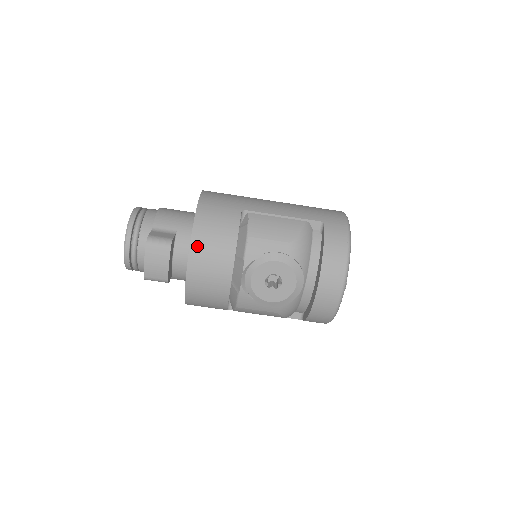
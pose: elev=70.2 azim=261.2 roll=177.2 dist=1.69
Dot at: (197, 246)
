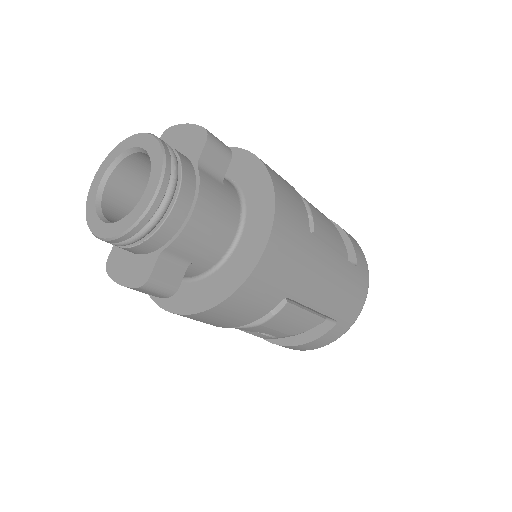
Dot at: (200, 316)
